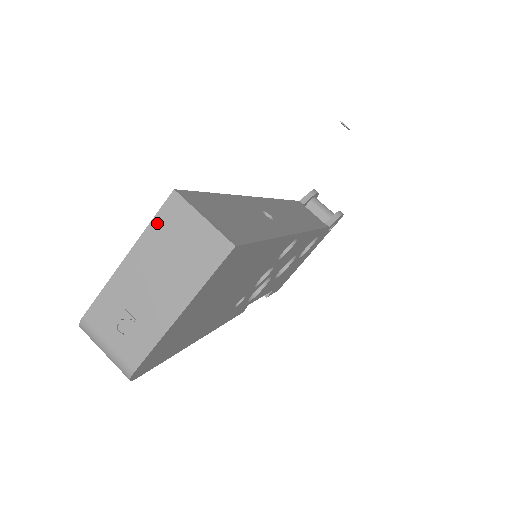
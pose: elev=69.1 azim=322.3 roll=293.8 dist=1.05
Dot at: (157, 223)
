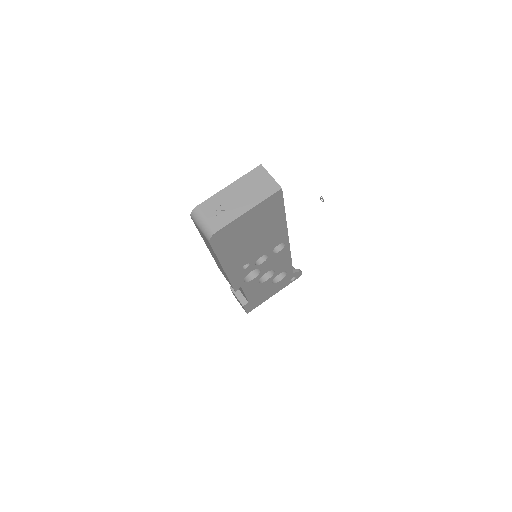
Dot at: (249, 175)
